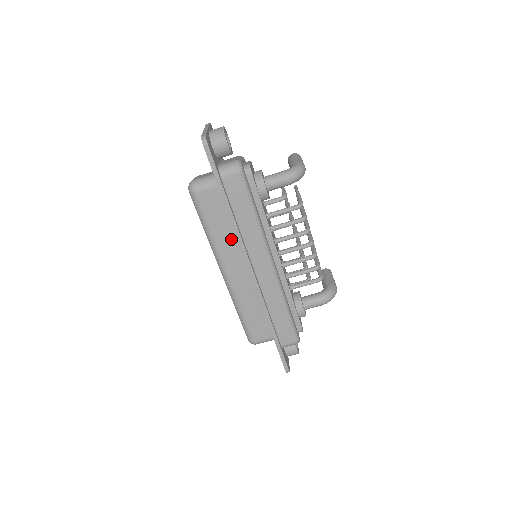
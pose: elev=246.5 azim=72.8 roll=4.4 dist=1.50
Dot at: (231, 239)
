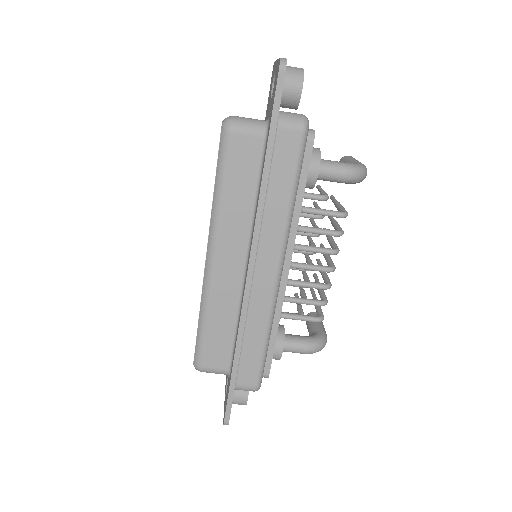
Dot at: (244, 216)
